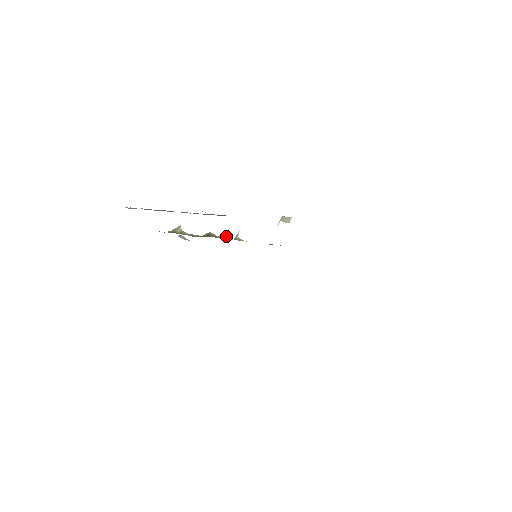
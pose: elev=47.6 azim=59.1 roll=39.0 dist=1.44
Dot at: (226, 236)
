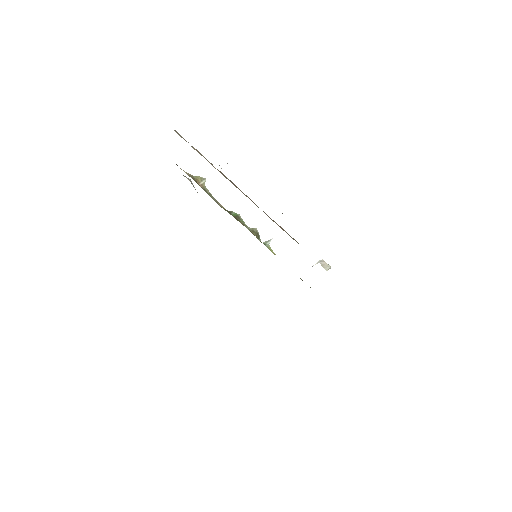
Dot at: (257, 234)
